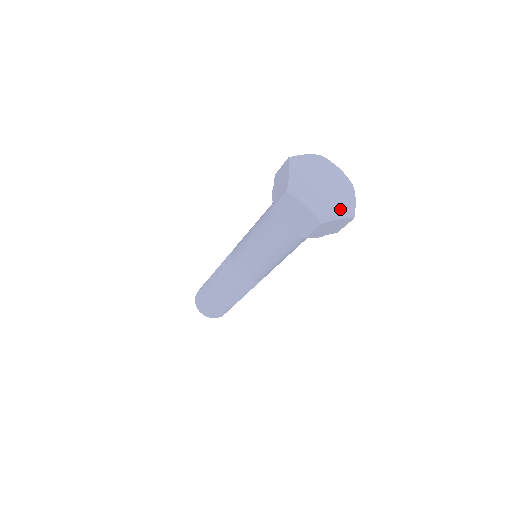
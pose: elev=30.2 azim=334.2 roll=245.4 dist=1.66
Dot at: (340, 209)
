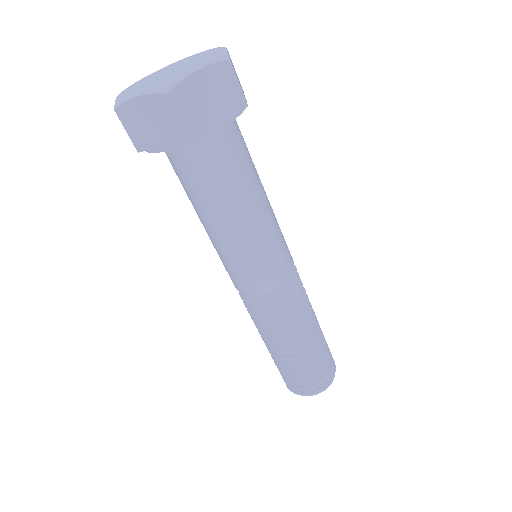
Dot at: (155, 87)
